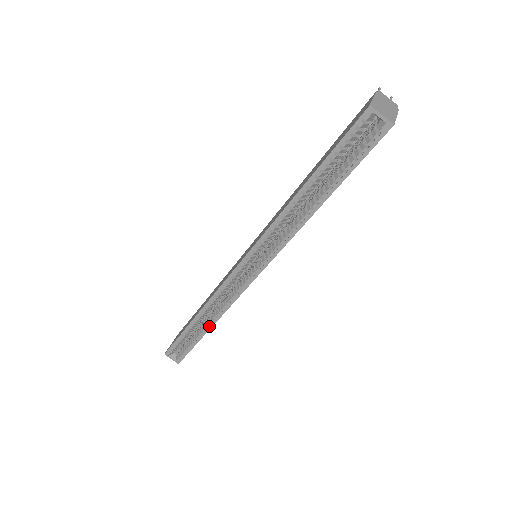
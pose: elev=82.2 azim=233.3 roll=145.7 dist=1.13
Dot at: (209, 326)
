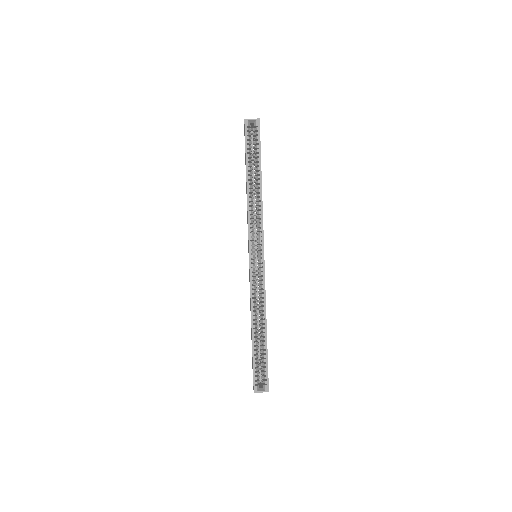
Dot at: (264, 325)
